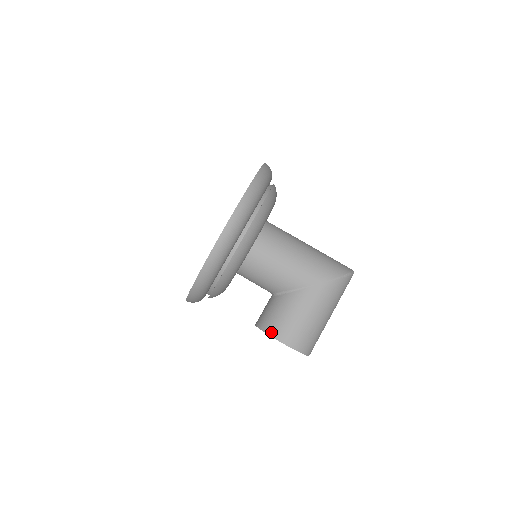
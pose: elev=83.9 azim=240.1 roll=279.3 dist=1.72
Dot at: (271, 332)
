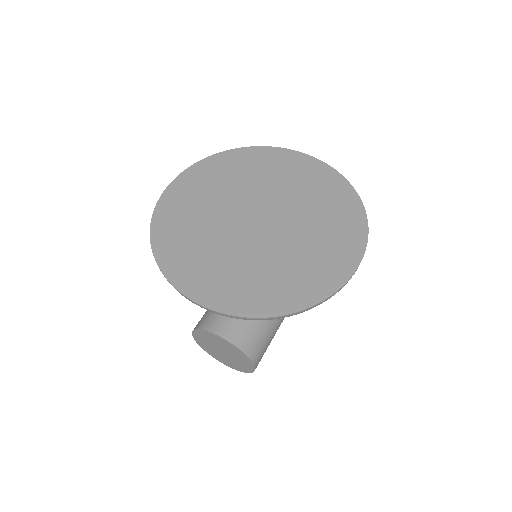
Dot at: (251, 354)
